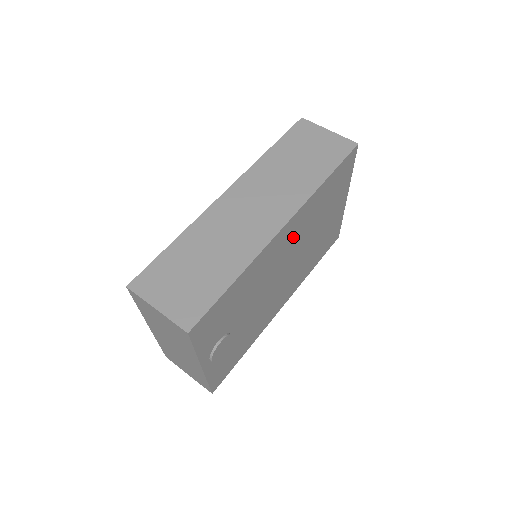
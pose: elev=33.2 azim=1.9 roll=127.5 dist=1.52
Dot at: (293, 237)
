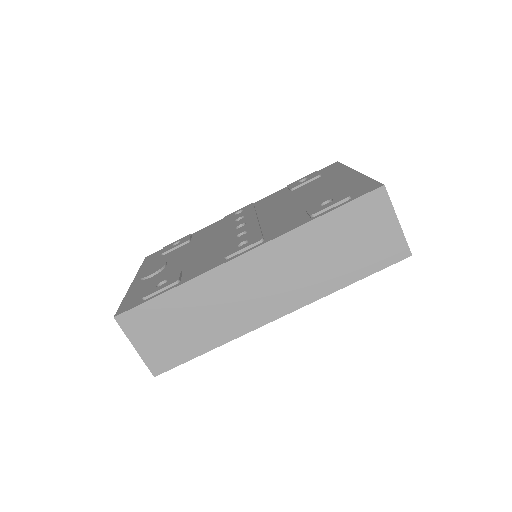
Dot at: occluded
